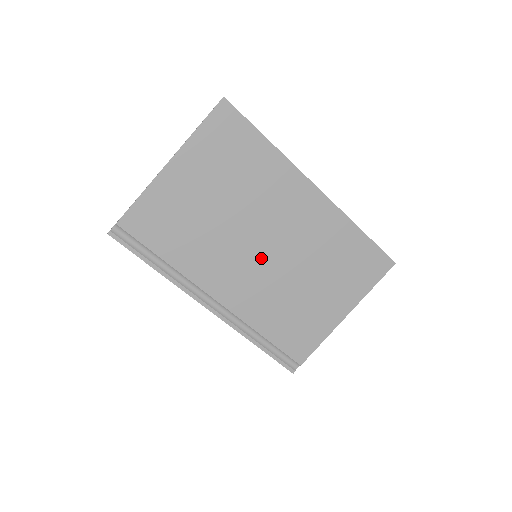
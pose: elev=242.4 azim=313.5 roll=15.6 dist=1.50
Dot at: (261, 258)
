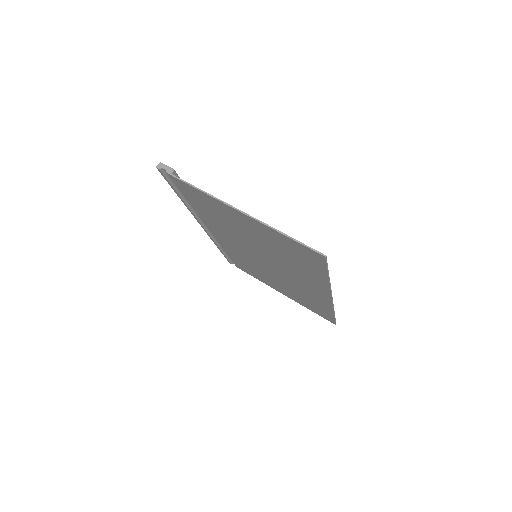
Dot at: (258, 259)
